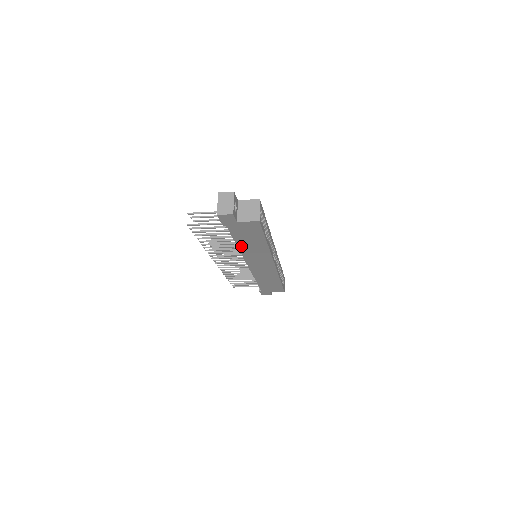
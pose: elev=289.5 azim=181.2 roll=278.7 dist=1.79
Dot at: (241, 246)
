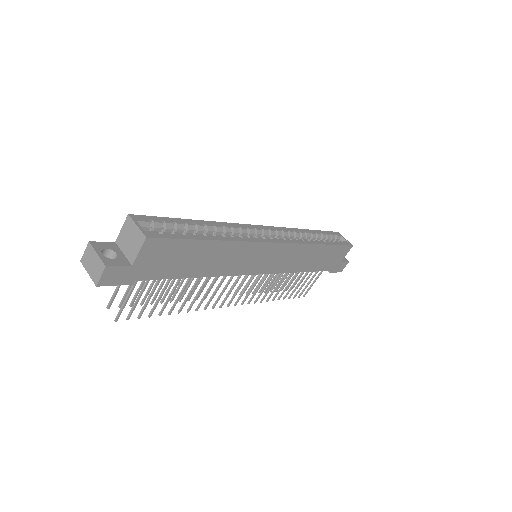
Dot at: (204, 273)
